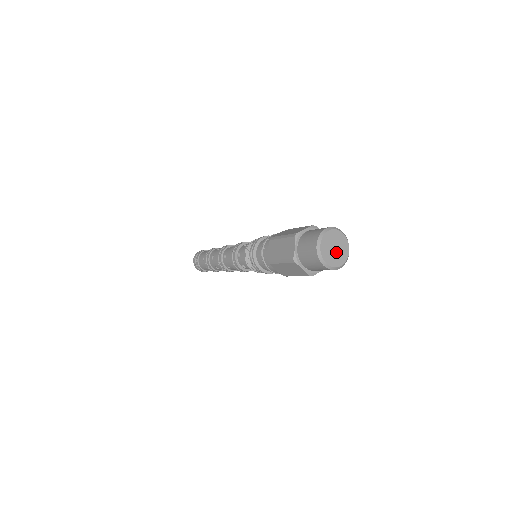
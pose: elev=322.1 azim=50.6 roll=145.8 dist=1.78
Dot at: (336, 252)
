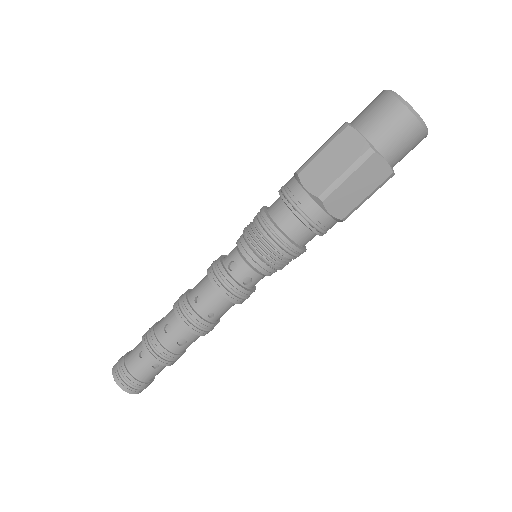
Dot at: occluded
